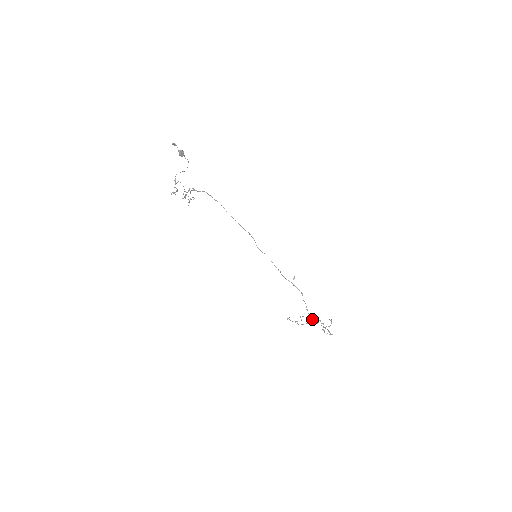
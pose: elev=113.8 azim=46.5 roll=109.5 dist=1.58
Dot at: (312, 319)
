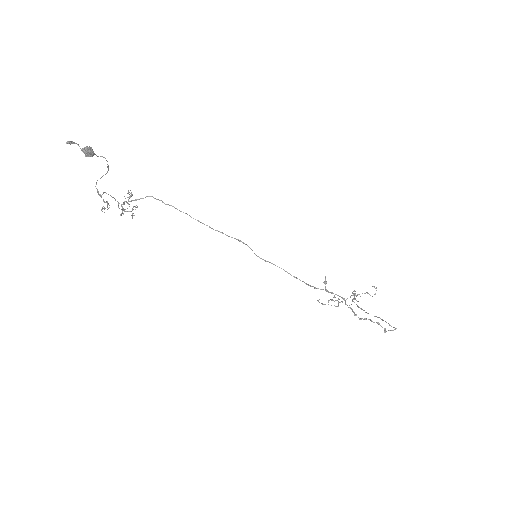
Dot at: (351, 295)
